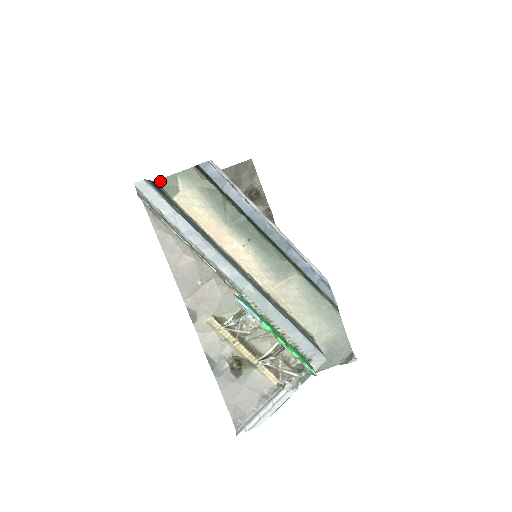
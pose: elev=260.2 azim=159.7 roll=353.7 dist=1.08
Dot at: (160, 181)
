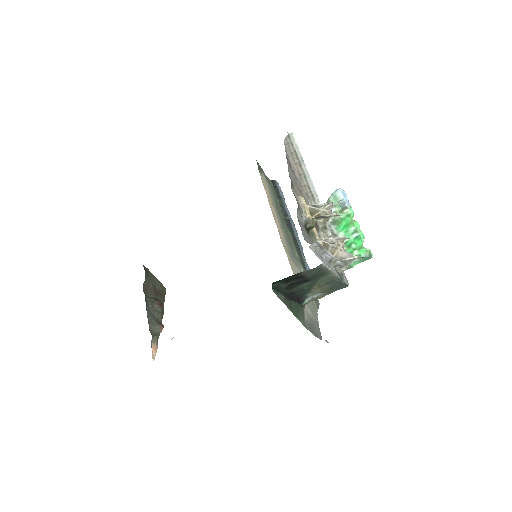
Dot at: (257, 162)
